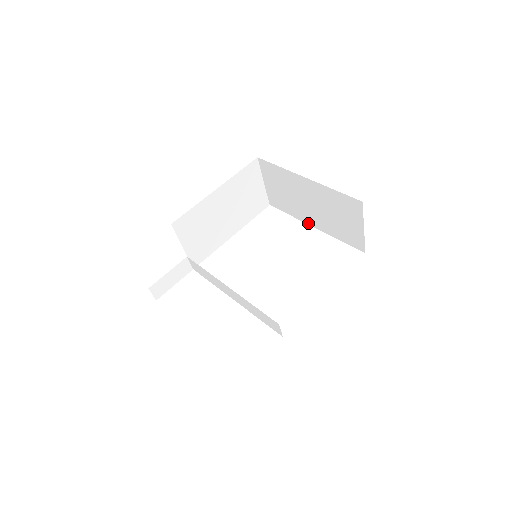
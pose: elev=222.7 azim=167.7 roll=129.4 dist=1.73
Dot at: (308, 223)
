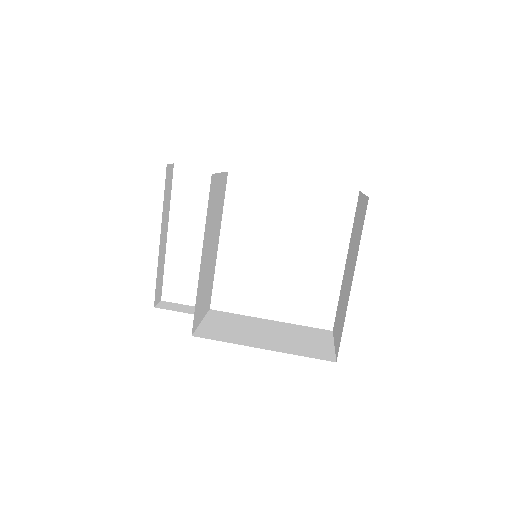
Dot at: (347, 256)
